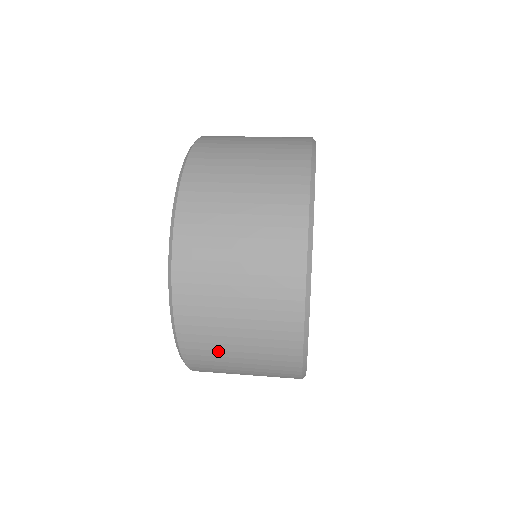
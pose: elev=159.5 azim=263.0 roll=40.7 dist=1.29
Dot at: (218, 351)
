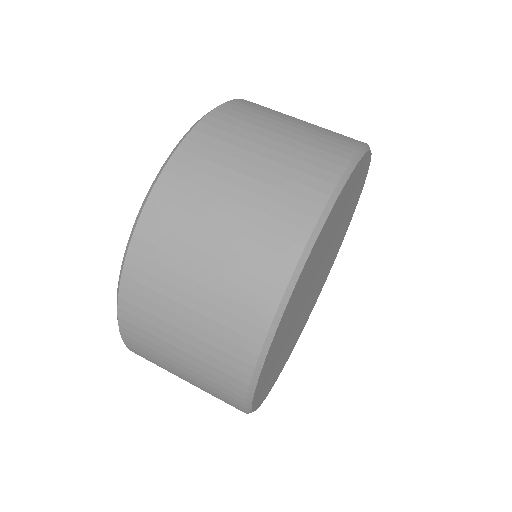
Dot at: occluded
